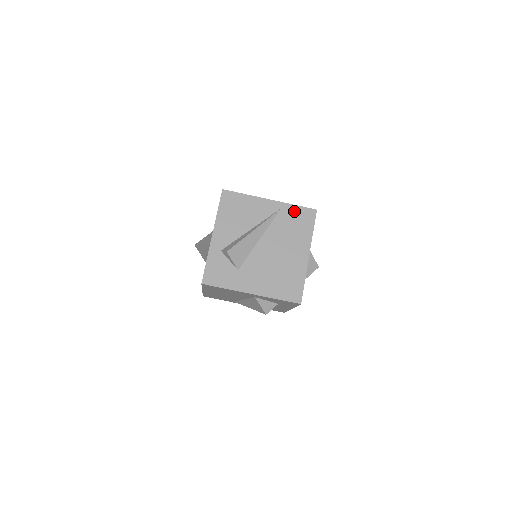
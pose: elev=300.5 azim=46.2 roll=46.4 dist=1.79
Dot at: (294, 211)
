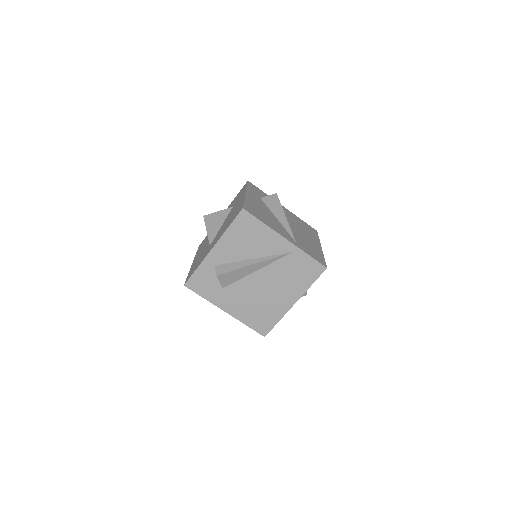
Dot at: (304, 260)
